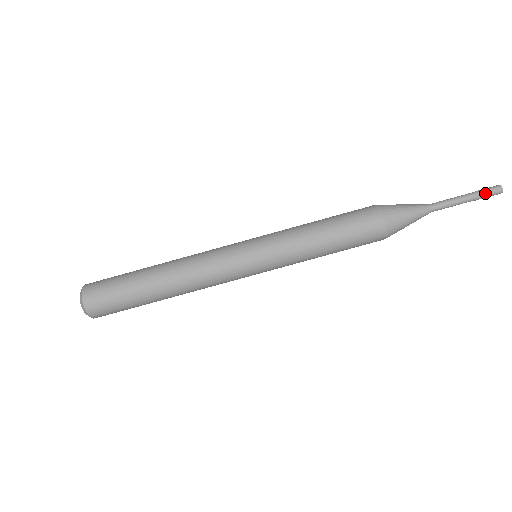
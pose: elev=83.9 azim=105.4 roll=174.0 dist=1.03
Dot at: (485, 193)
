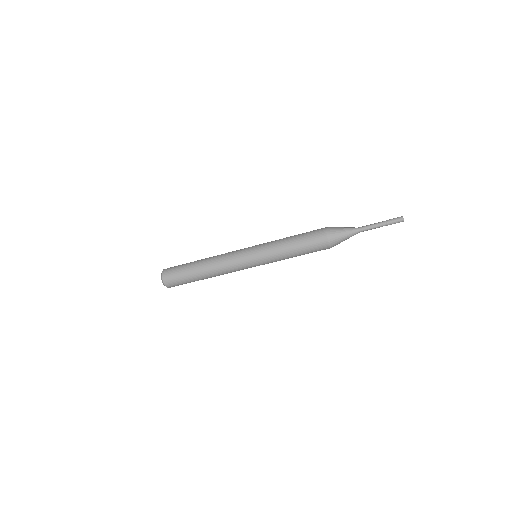
Dot at: (393, 222)
